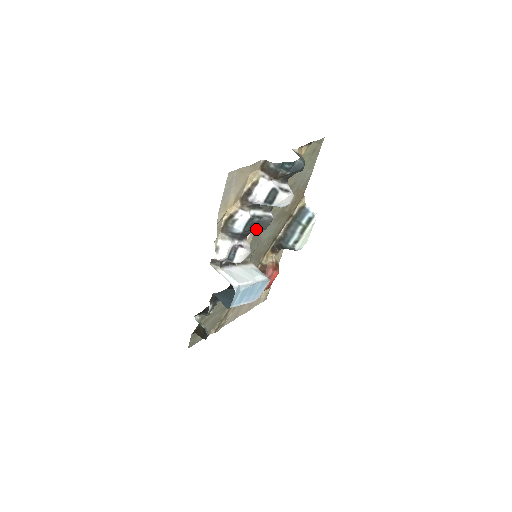
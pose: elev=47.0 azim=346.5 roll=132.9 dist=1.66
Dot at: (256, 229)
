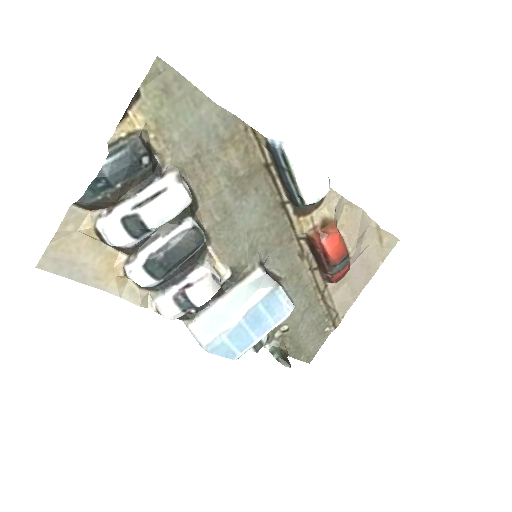
Dot at: (178, 261)
